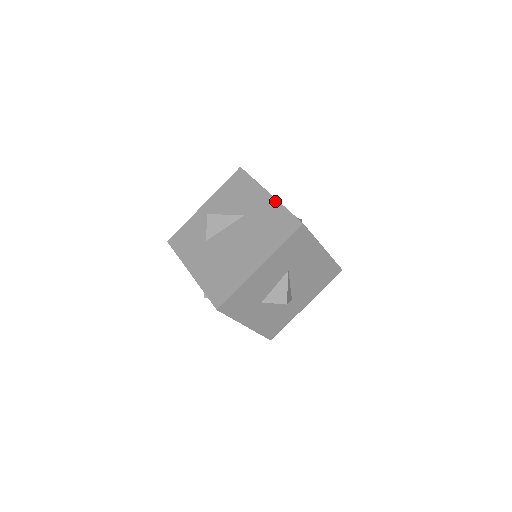
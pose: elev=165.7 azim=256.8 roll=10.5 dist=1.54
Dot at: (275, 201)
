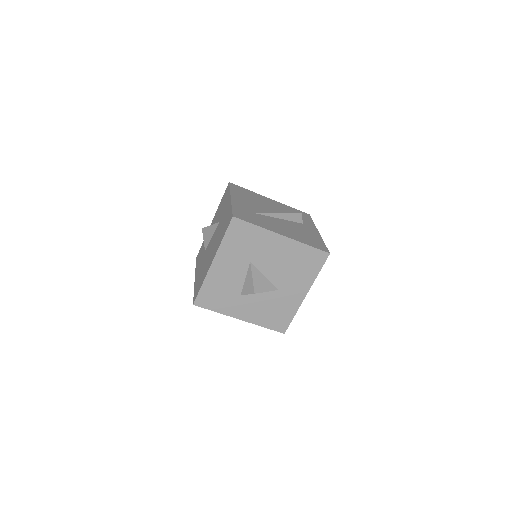
Dot at: (230, 203)
